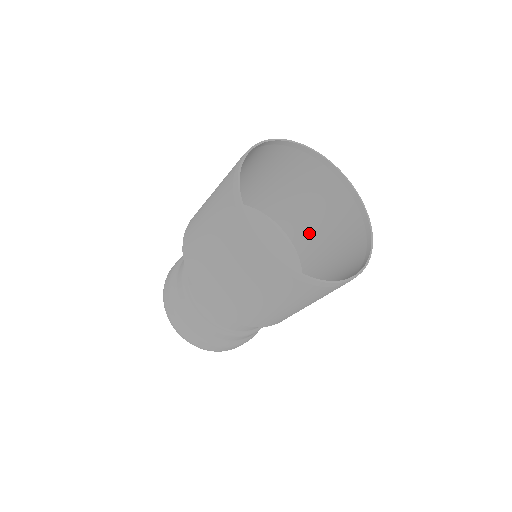
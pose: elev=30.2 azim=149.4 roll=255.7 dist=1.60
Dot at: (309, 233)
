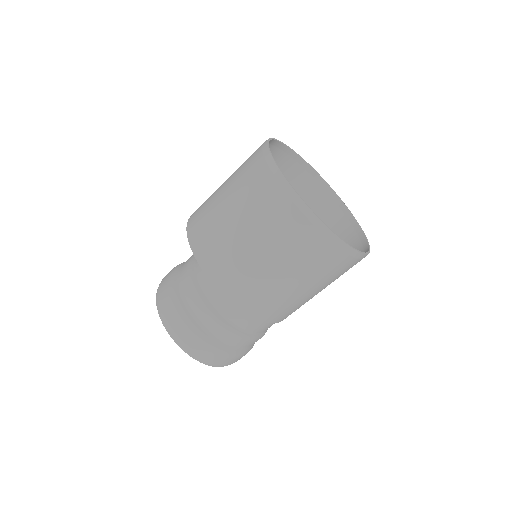
Dot at: occluded
